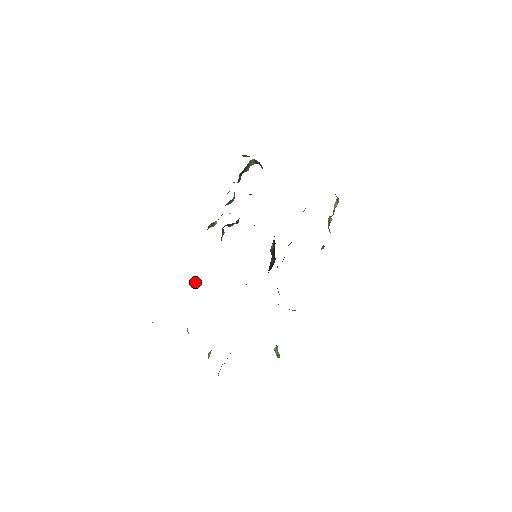
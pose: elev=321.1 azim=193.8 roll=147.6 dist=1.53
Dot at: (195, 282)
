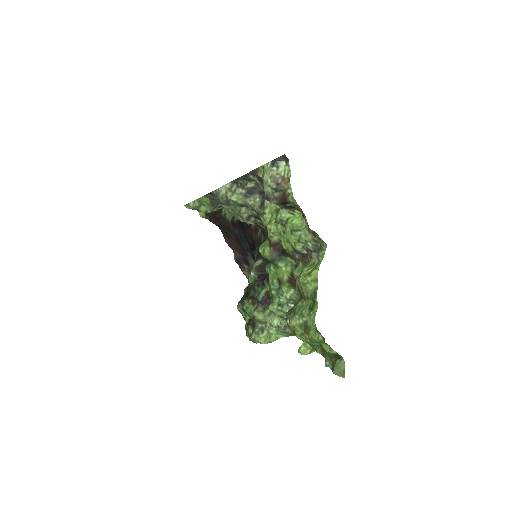
Dot at: (255, 210)
